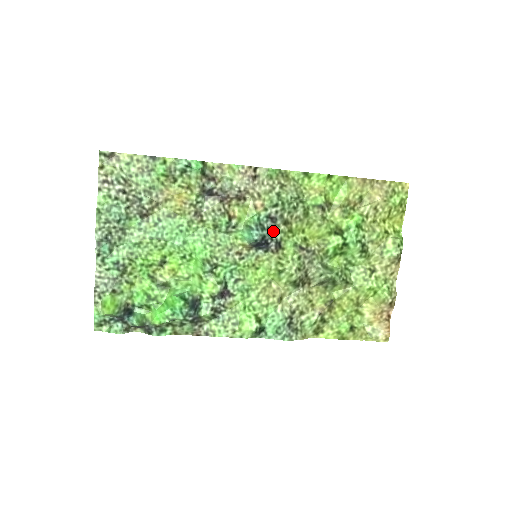
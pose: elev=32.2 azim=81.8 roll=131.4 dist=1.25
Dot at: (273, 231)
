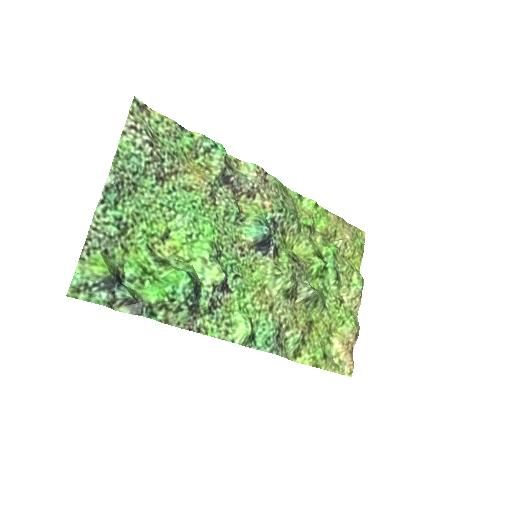
Dot at: (274, 236)
